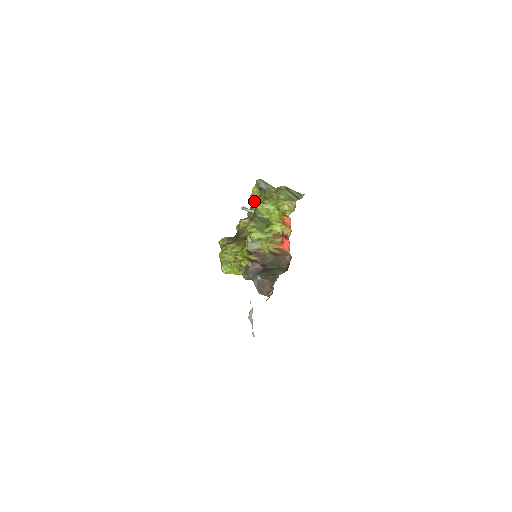
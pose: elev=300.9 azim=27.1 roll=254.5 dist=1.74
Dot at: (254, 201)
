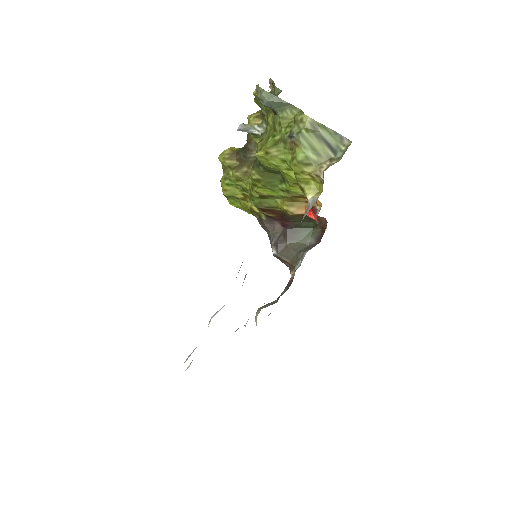
Dot at: (262, 109)
